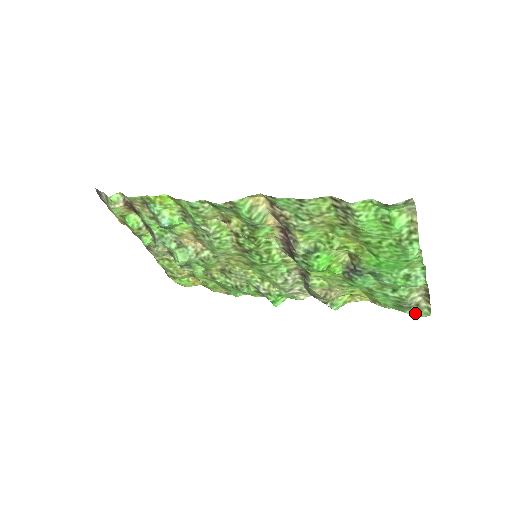
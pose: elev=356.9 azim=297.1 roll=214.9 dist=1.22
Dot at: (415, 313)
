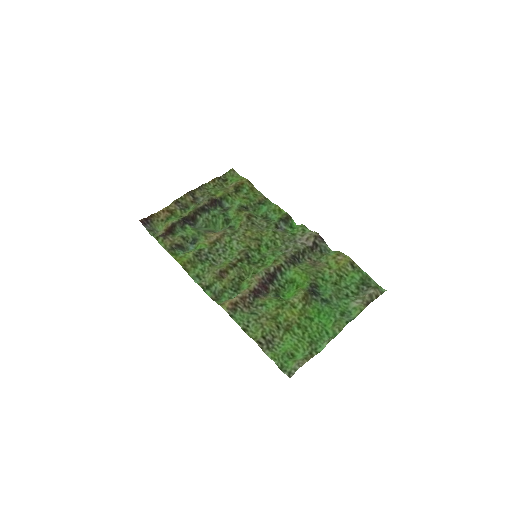
Dot at: (376, 285)
